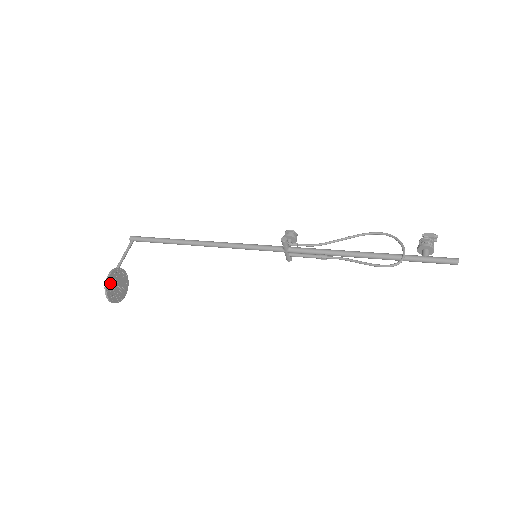
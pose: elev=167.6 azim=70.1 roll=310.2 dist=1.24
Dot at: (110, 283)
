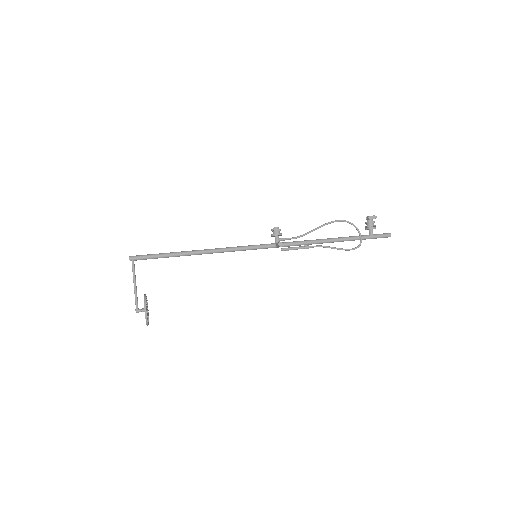
Dot at: (147, 315)
